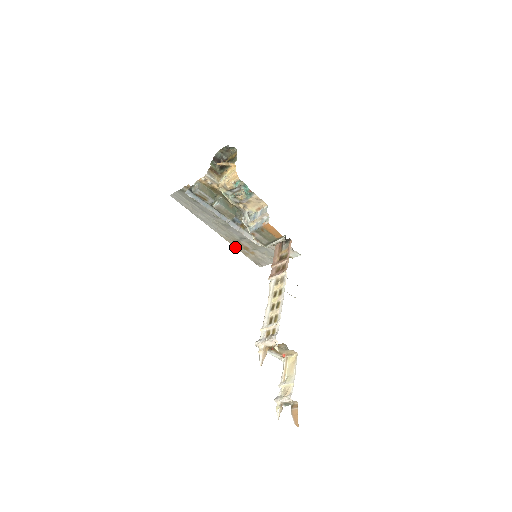
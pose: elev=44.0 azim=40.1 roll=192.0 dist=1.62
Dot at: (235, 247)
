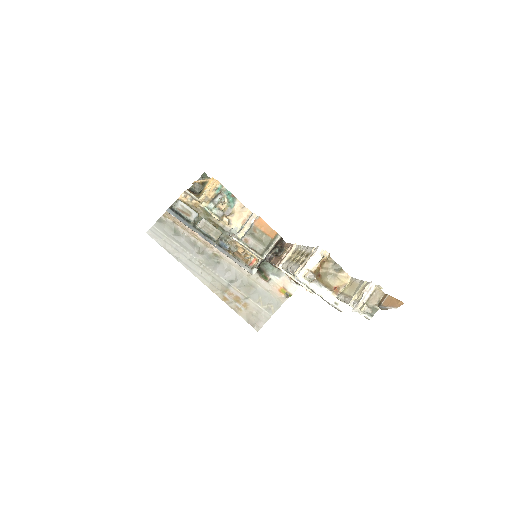
Dot at: occluded
